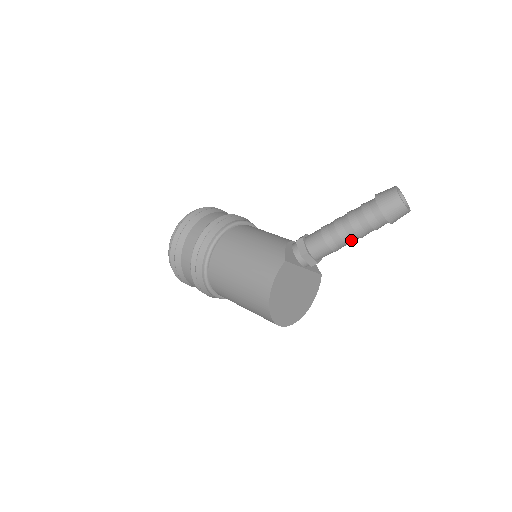
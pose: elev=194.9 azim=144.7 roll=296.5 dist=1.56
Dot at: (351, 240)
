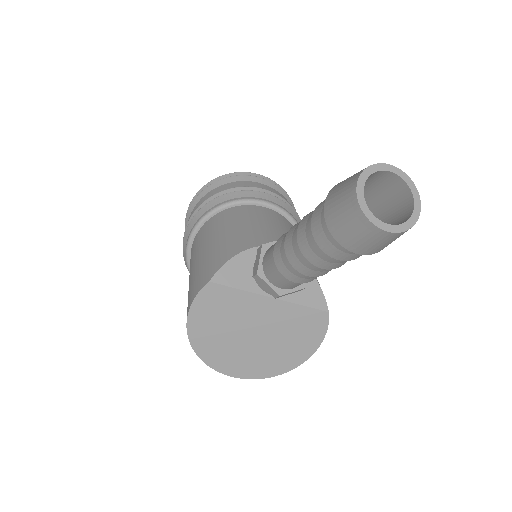
Dot at: (310, 269)
